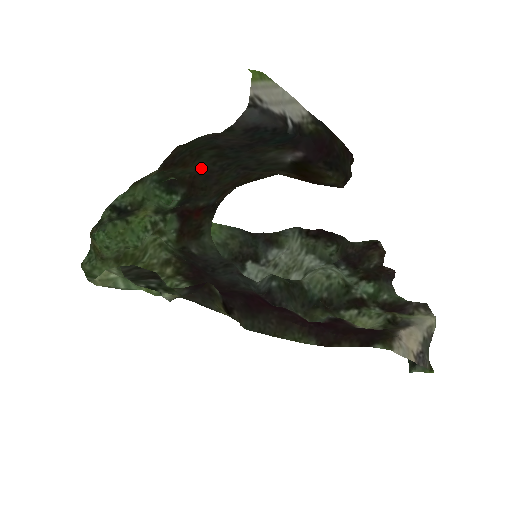
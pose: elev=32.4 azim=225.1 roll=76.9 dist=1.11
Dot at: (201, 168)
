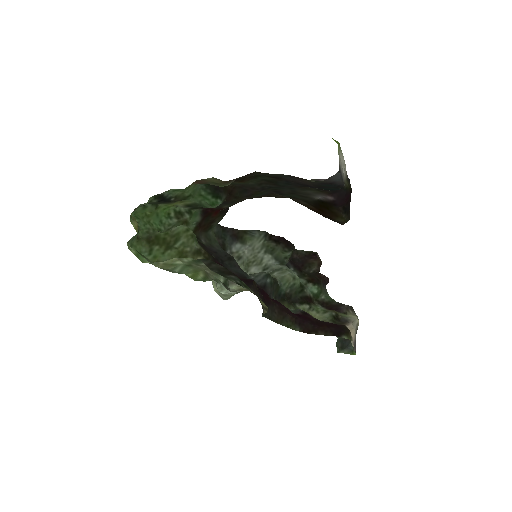
Dot at: (247, 184)
